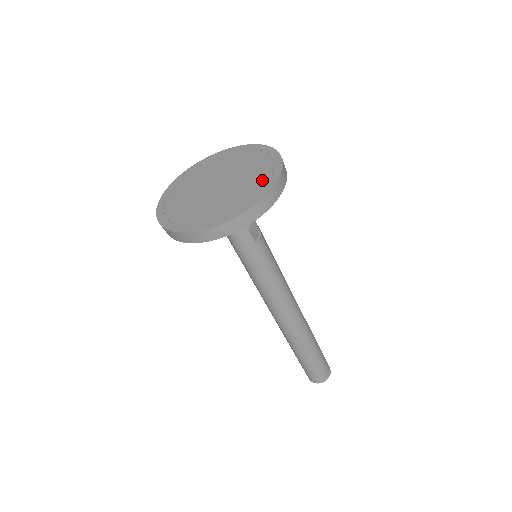
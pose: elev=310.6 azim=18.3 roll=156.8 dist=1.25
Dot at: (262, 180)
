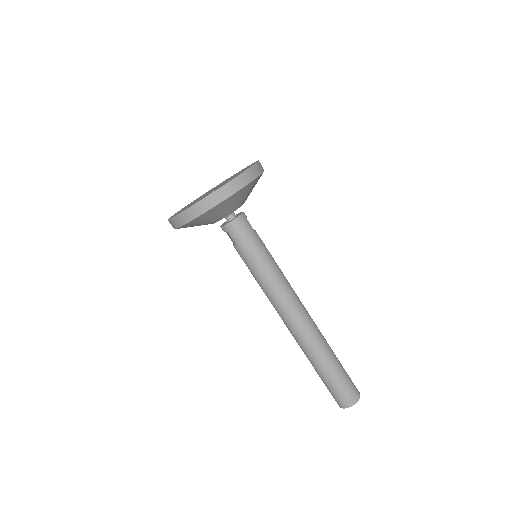
Dot at: occluded
